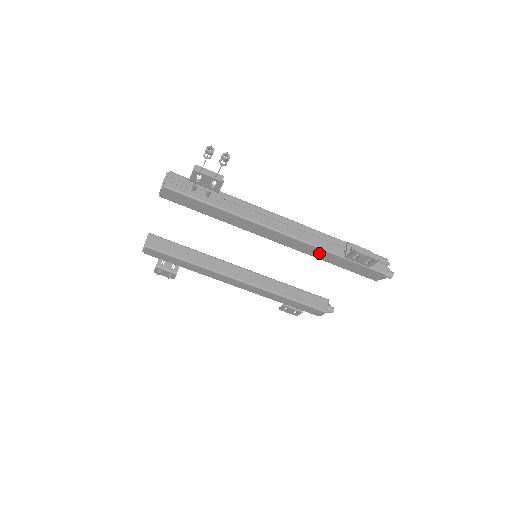
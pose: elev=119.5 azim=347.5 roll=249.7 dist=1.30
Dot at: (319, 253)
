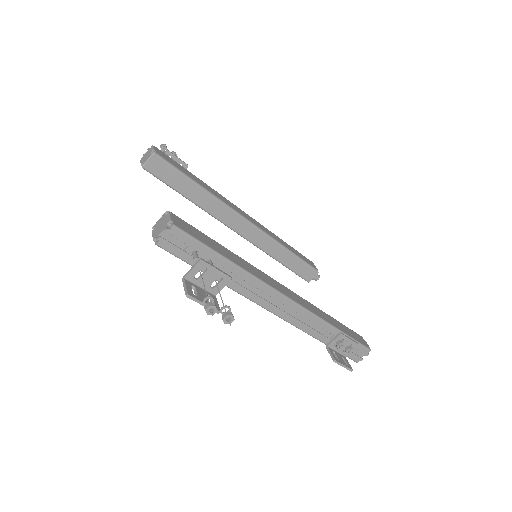
Dot at: occluded
